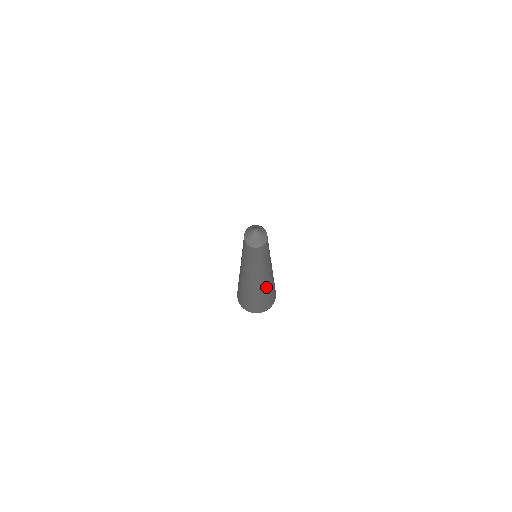
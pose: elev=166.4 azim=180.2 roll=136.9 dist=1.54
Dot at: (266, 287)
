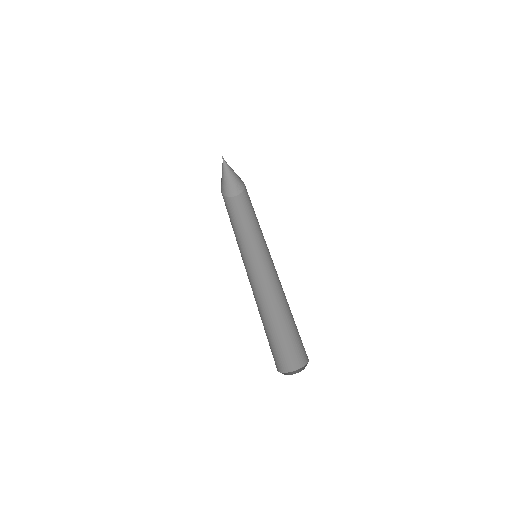
Dot at: (284, 316)
